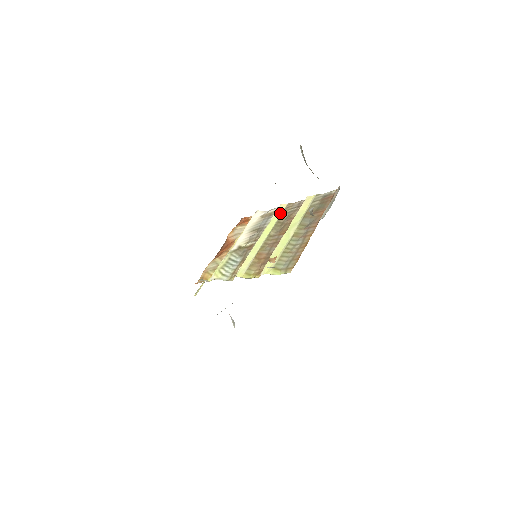
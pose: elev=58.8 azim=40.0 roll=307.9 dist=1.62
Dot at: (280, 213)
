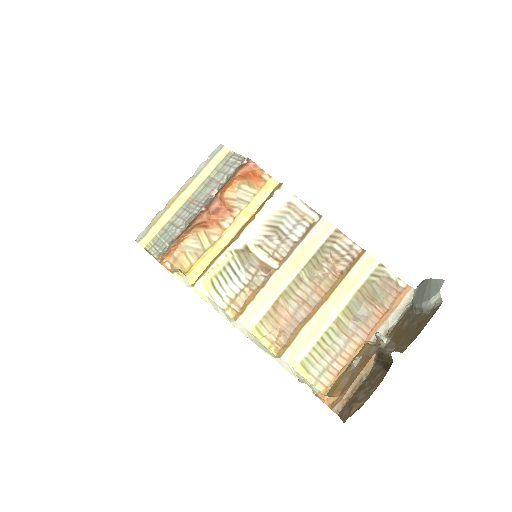
Dot at: (320, 238)
